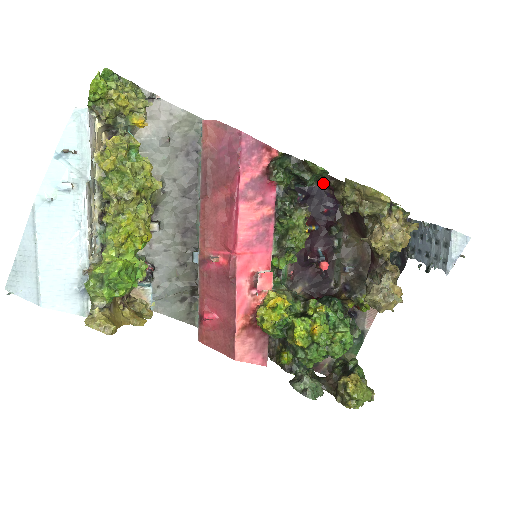
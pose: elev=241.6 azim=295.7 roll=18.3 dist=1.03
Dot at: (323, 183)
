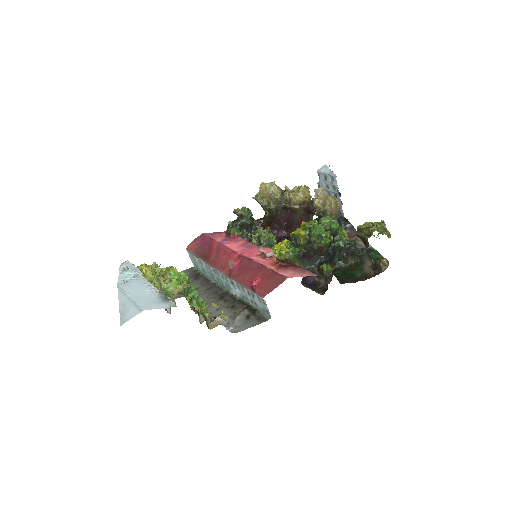
Dot at: occluded
